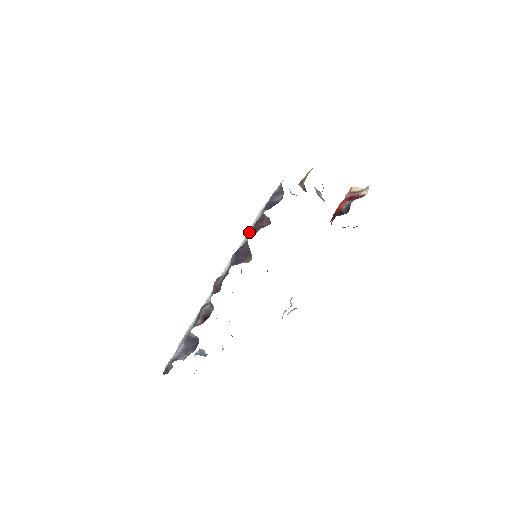
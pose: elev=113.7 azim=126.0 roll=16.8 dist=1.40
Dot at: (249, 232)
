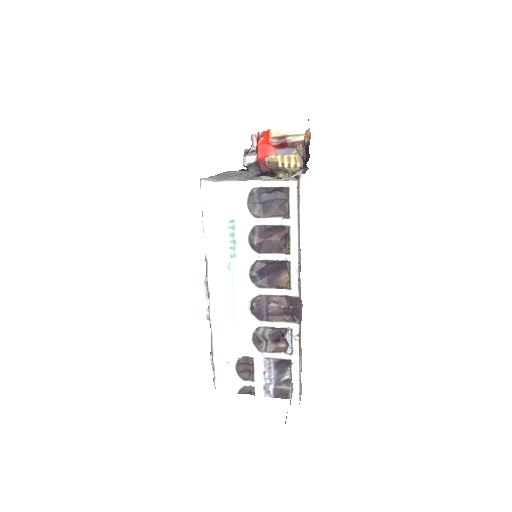
Dot at: (259, 246)
